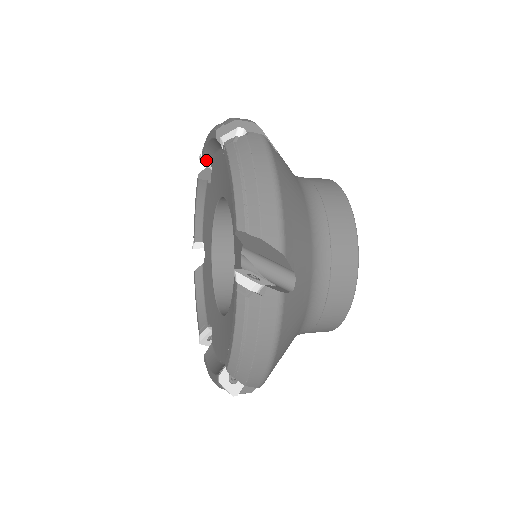
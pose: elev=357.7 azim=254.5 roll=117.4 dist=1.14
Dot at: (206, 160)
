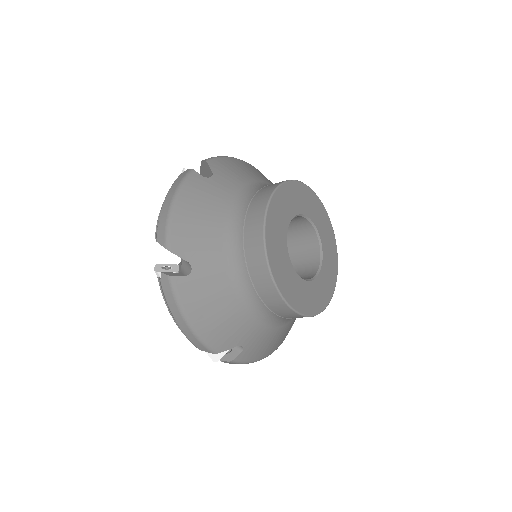
Dot at: occluded
